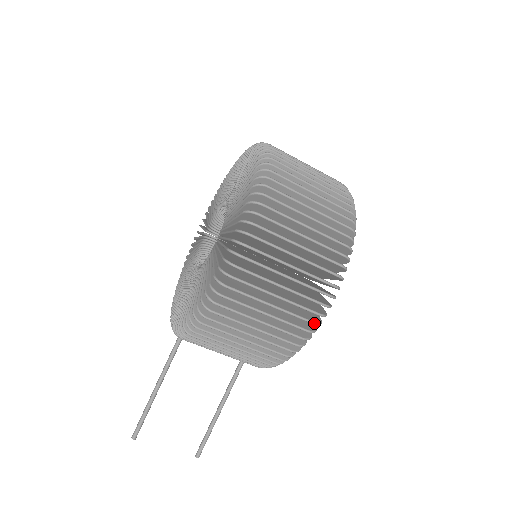
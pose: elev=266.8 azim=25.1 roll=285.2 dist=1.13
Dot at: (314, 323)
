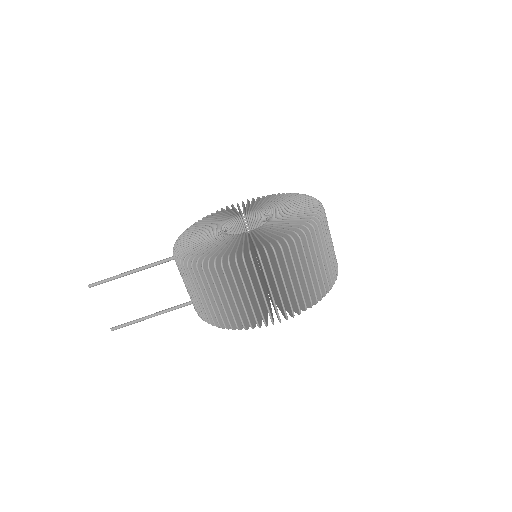
Dot at: (258, 324)
